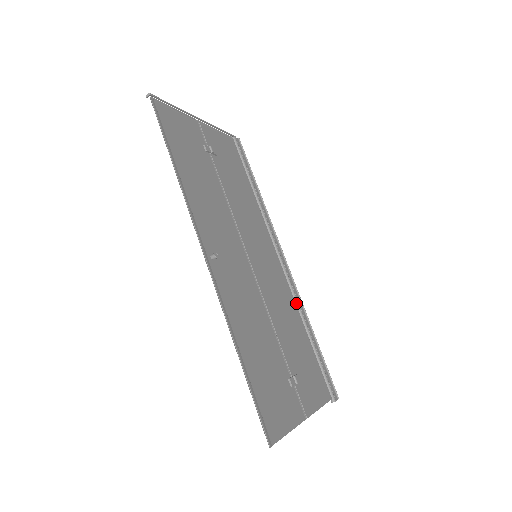
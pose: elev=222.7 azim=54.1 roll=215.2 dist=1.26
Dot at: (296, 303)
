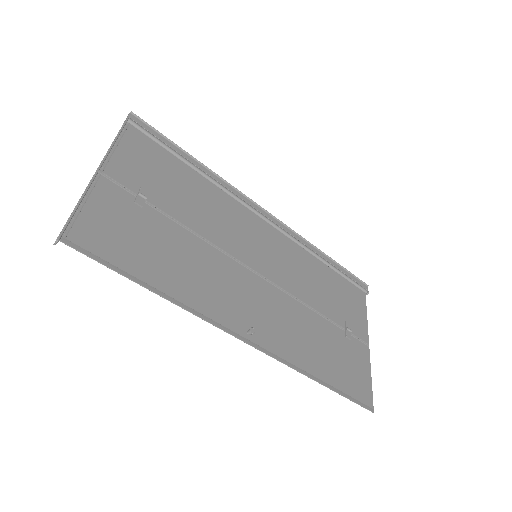
Dot at: (301, 246)
